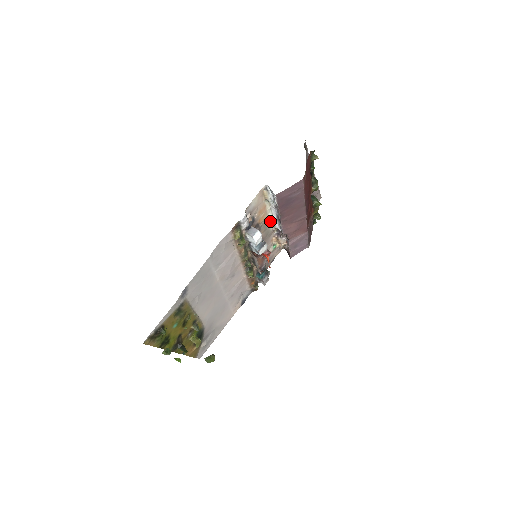
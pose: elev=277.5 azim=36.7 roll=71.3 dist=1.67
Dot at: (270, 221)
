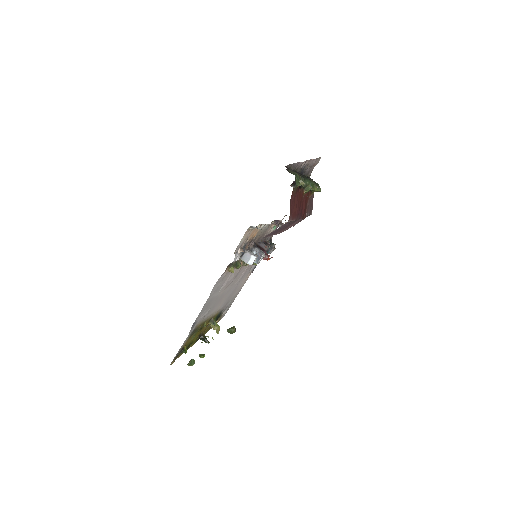
Dot at: (264, 225)
